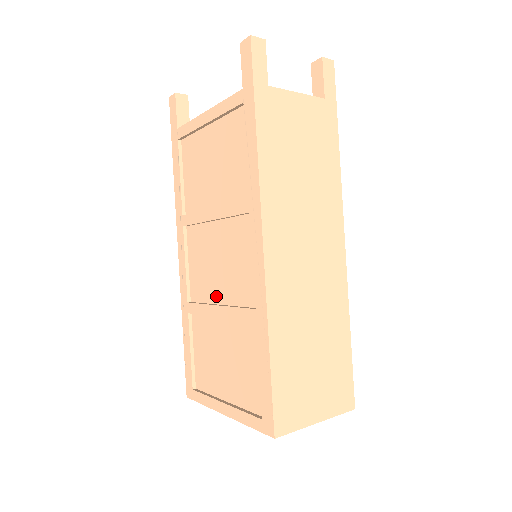
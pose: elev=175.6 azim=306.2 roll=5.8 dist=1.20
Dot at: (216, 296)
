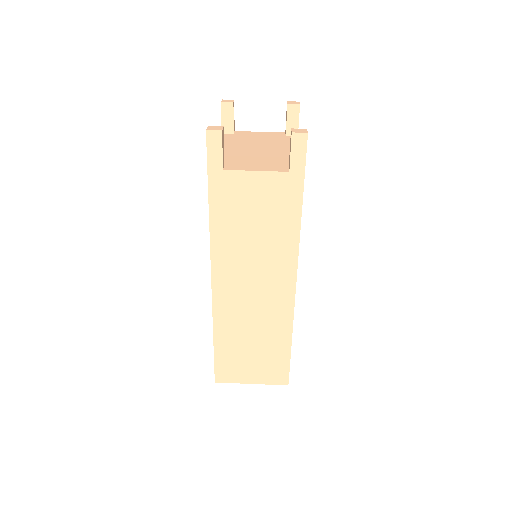
Dot at: occluded
